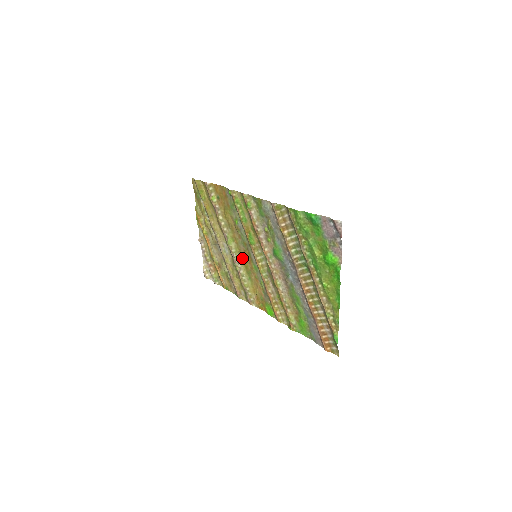
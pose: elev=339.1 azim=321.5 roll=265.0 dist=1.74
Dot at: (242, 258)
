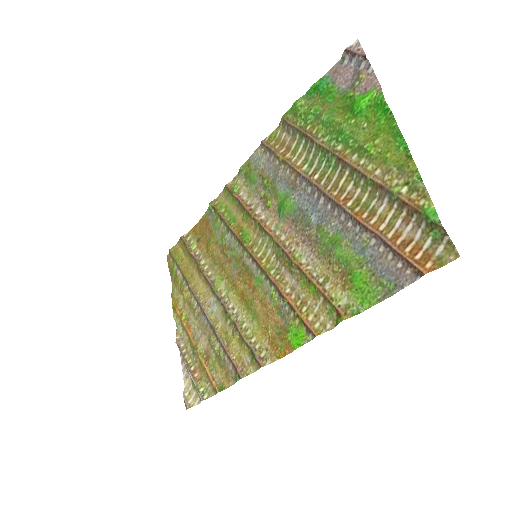
Dot at: (238, 293)
